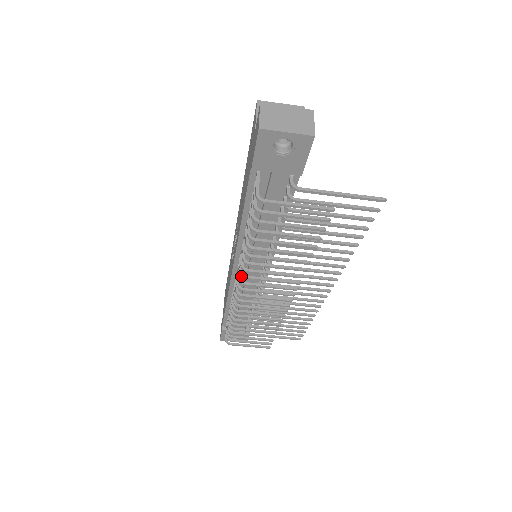
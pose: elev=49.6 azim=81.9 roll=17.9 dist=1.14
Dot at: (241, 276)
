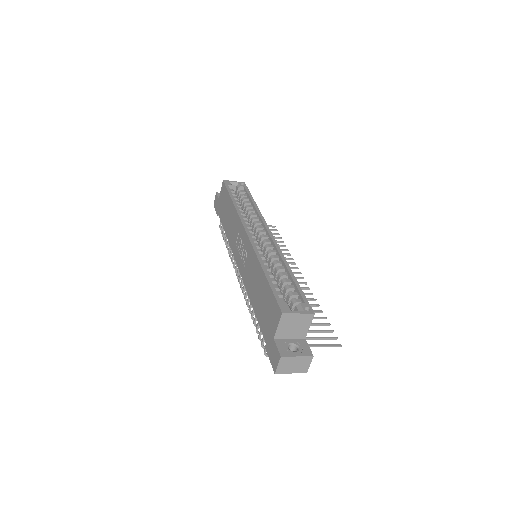
Dot at: (243, 294)
